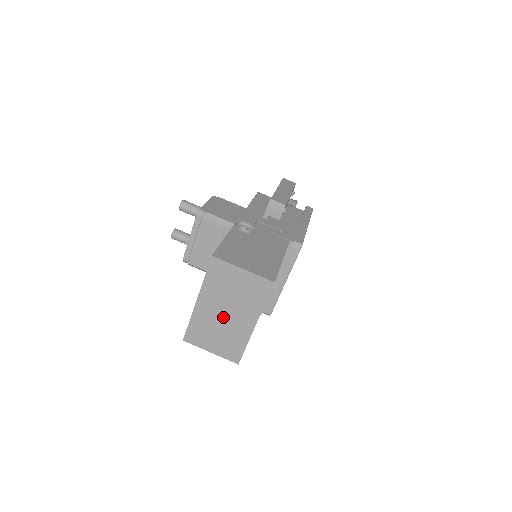
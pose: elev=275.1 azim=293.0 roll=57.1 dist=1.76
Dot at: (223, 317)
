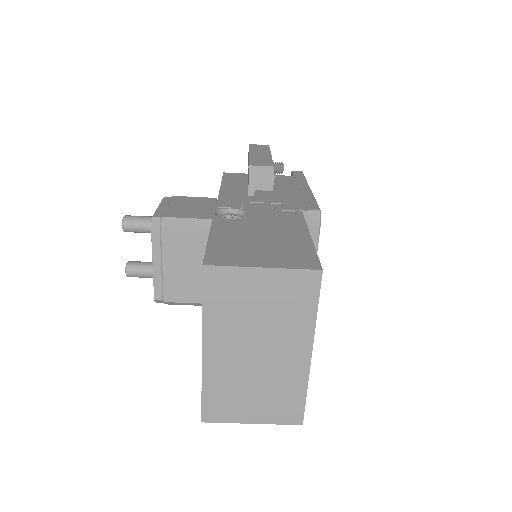
Dot at: (254, 360)
